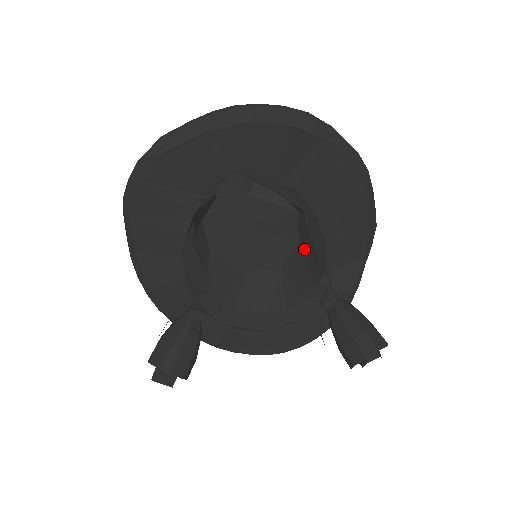
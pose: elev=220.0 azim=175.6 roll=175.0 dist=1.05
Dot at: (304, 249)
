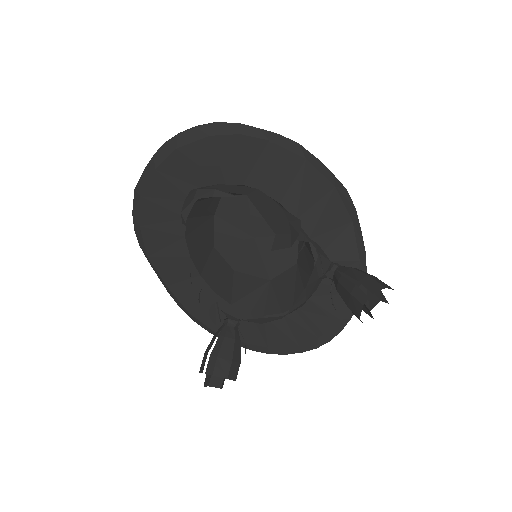
Dot at: occluded
